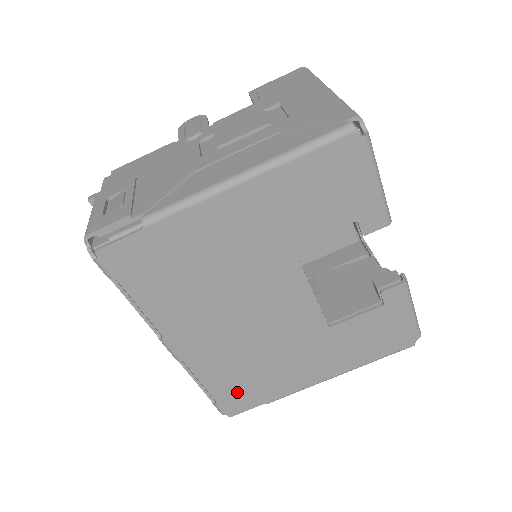
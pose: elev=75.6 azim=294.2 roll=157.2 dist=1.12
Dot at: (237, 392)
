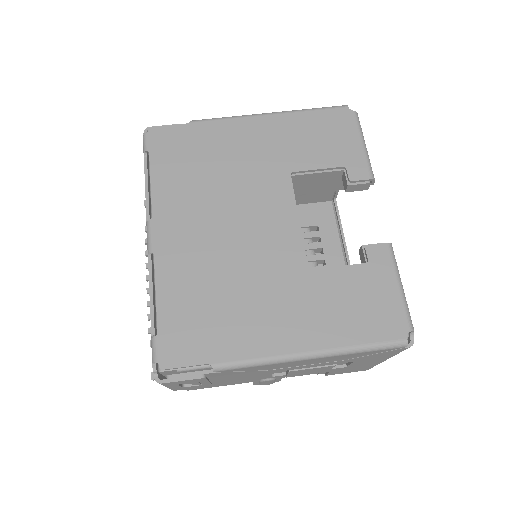
Dot at: (186, 326)
